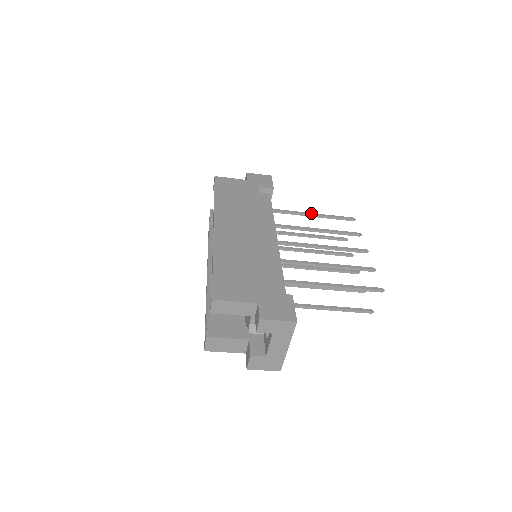
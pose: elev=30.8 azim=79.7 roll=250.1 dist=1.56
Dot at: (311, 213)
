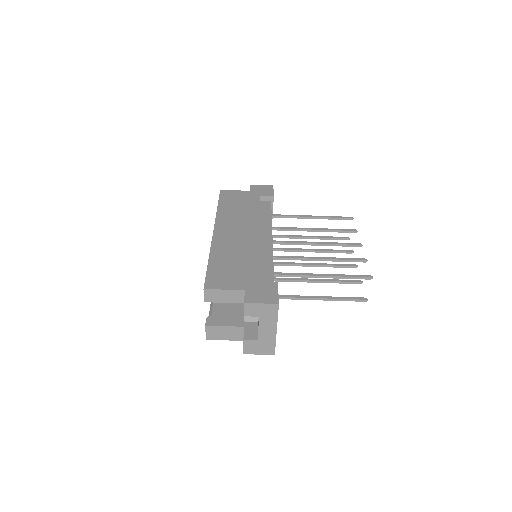
Dot at: (310, 216)
